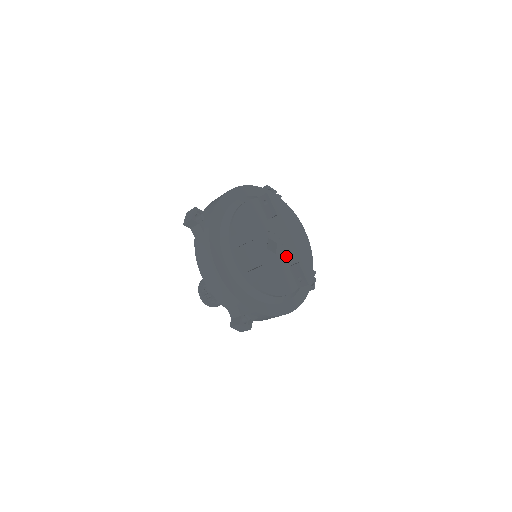
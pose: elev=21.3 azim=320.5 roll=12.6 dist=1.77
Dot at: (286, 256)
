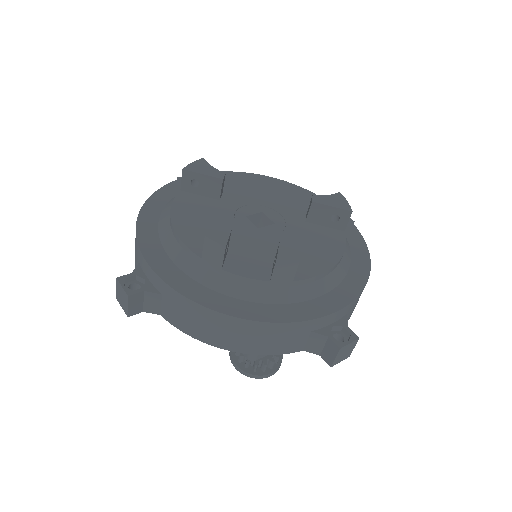
Dot at: (288, 215)
